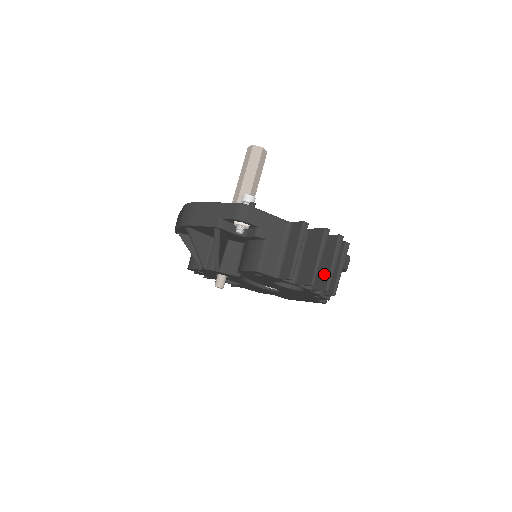
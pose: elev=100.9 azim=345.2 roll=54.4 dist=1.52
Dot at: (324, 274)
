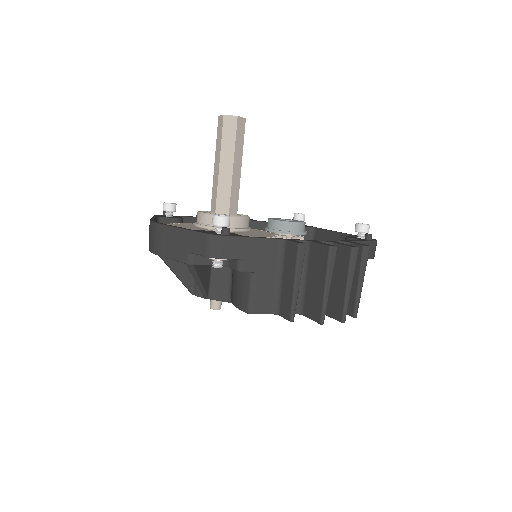
Dot at: (338, 299)
